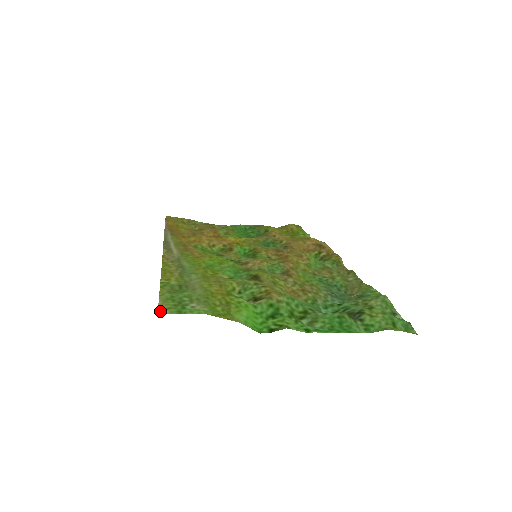
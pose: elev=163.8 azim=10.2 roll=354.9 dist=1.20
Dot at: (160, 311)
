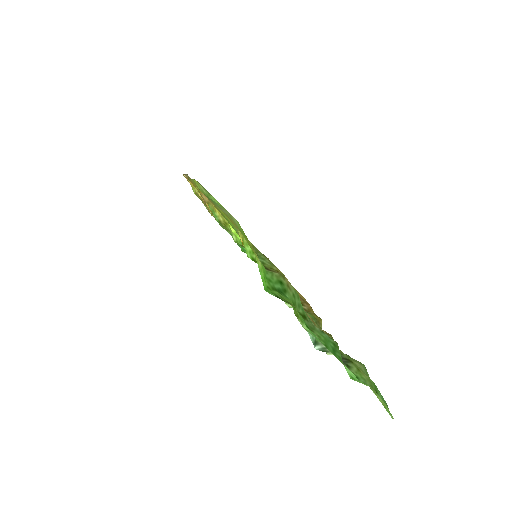
Dot at: occluded
